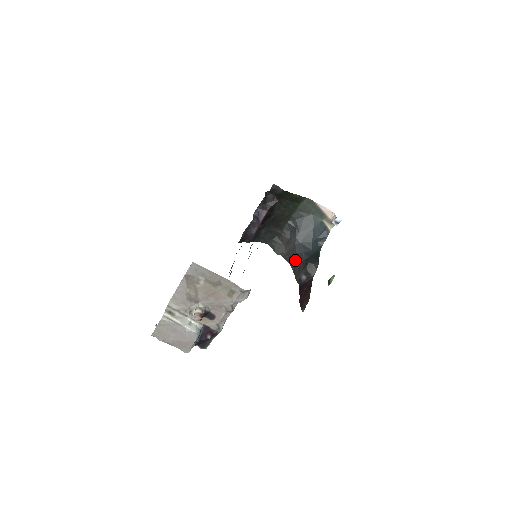
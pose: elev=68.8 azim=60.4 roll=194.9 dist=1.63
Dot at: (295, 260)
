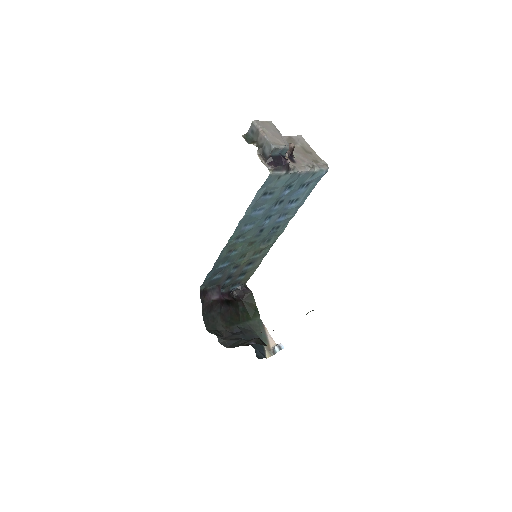
Dot at: (240, 341)
